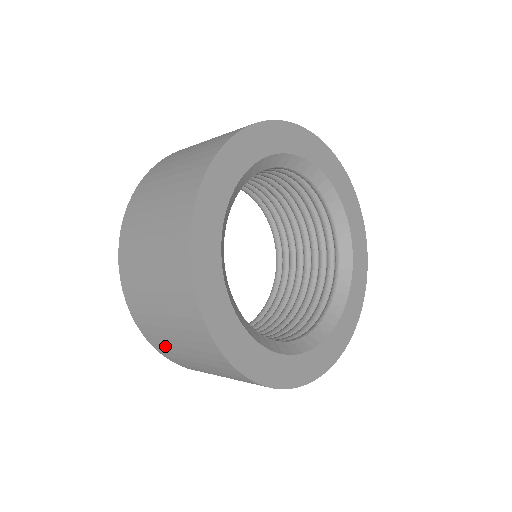
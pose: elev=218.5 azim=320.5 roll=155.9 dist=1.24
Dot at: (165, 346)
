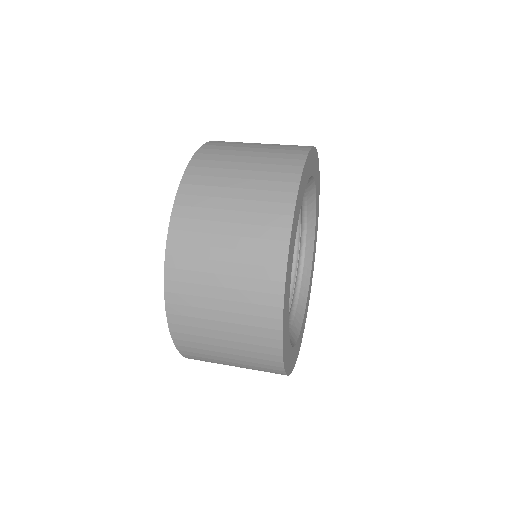
Dot at: (211, 362)
